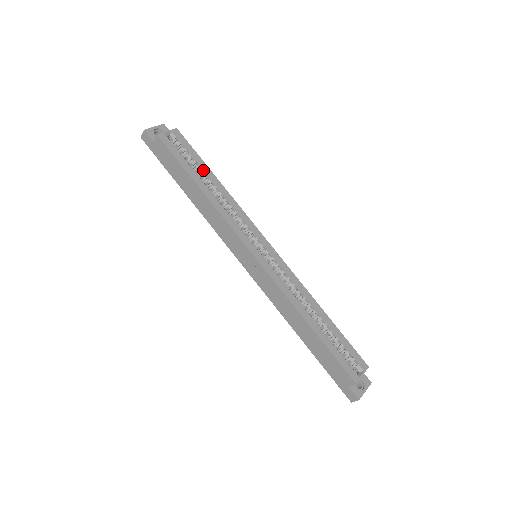
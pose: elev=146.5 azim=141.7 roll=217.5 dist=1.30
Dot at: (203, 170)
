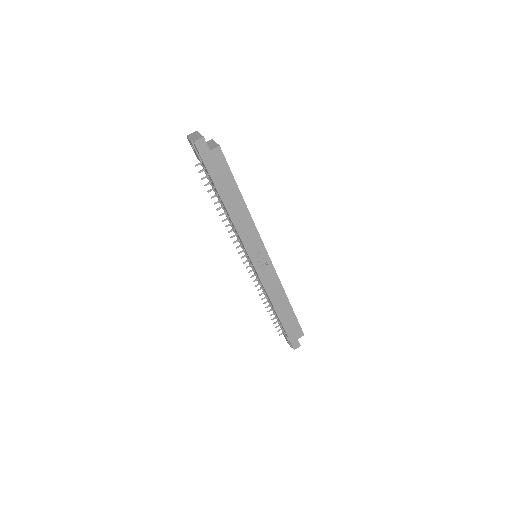
Dot at: occluded
